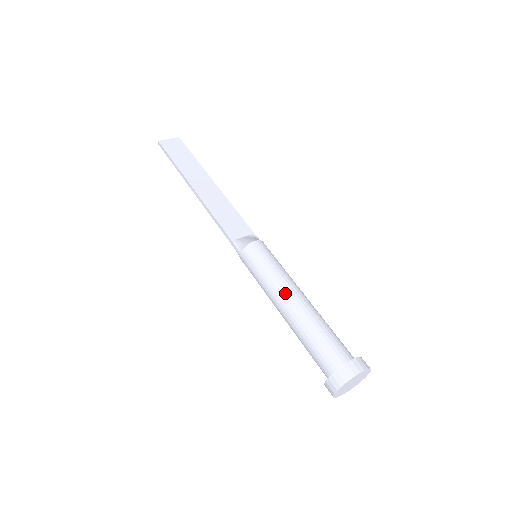
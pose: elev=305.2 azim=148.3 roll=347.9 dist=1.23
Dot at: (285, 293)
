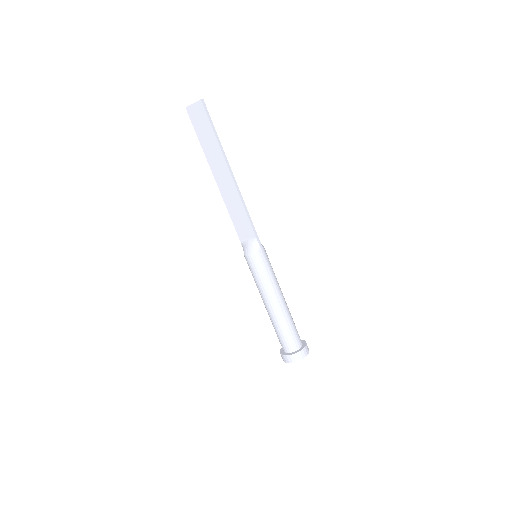
Dot at: (263, 299)
